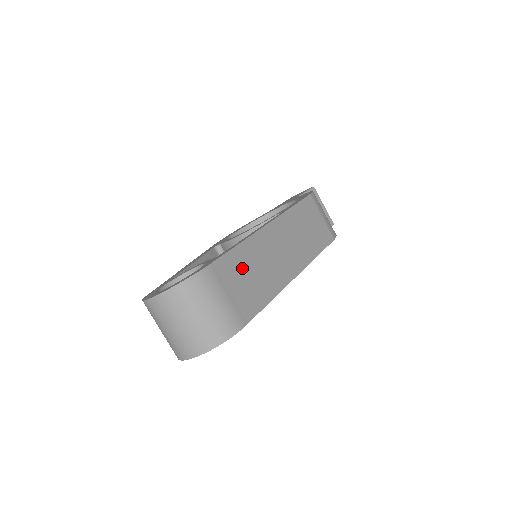
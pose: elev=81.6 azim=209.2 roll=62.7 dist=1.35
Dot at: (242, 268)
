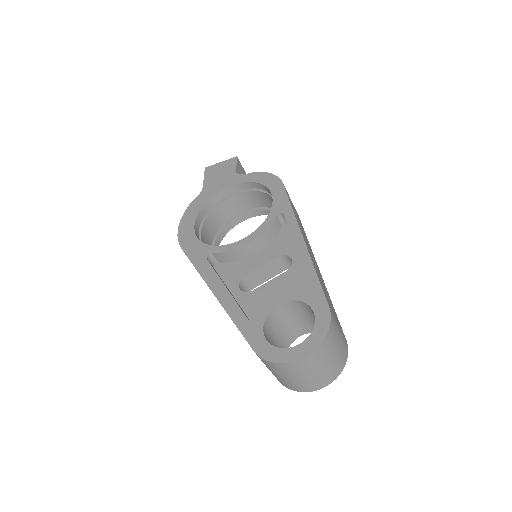
Dot at: occluded
